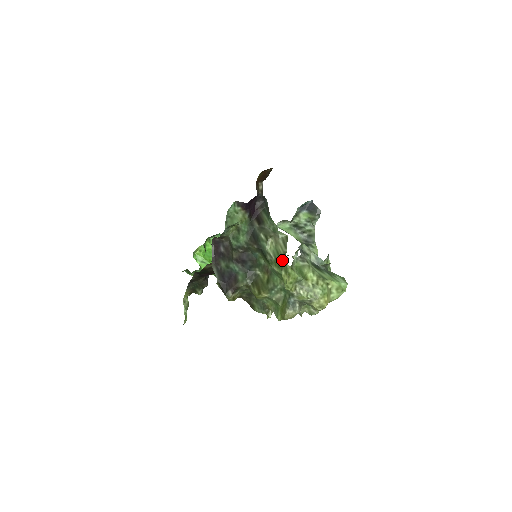
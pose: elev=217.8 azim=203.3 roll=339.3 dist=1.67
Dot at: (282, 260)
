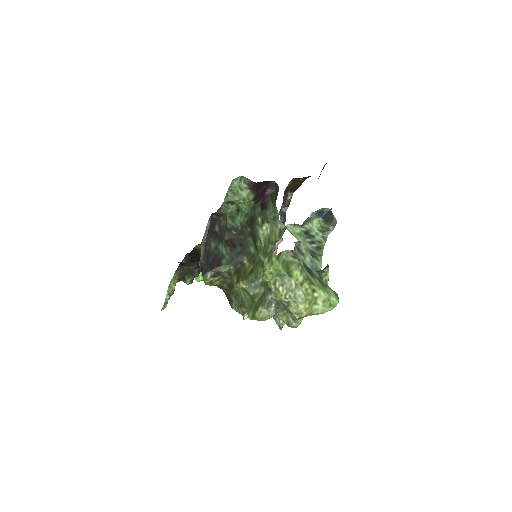
Dot at: (270, 247)
